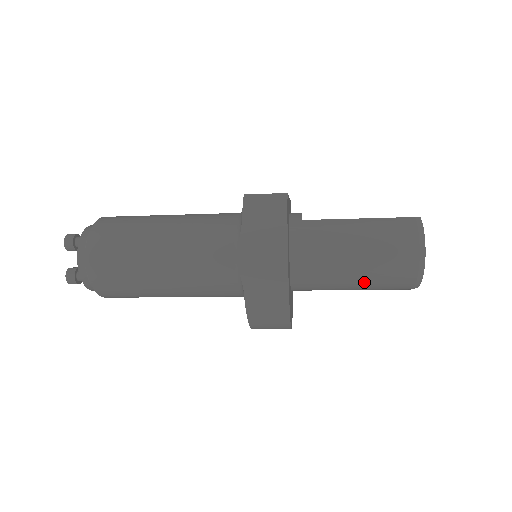
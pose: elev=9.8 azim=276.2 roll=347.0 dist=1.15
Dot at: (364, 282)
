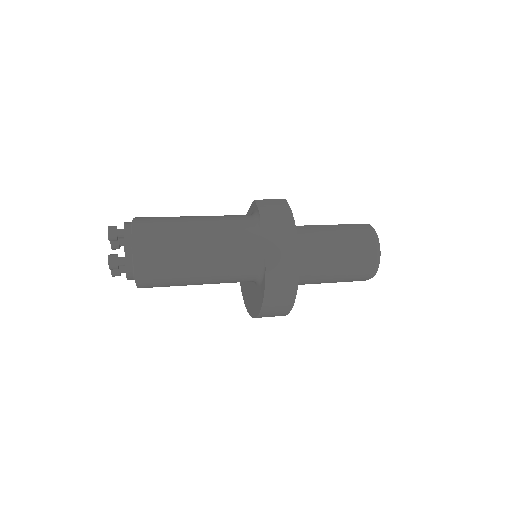
Dot at: (341, 269)
